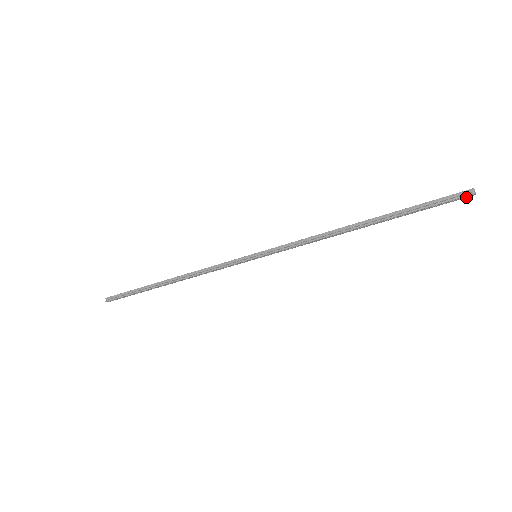
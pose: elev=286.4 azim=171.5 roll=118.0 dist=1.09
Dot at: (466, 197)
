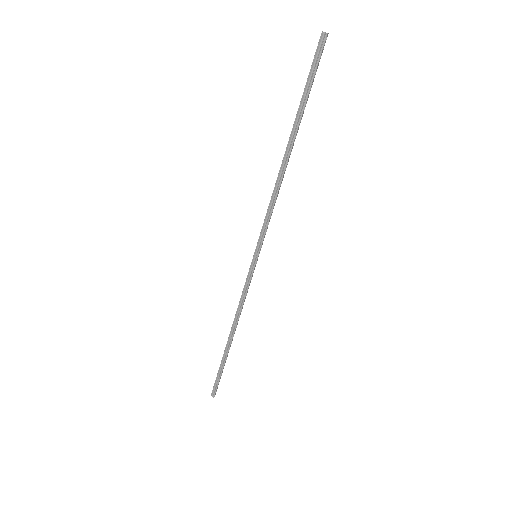
Dot at: occluded
